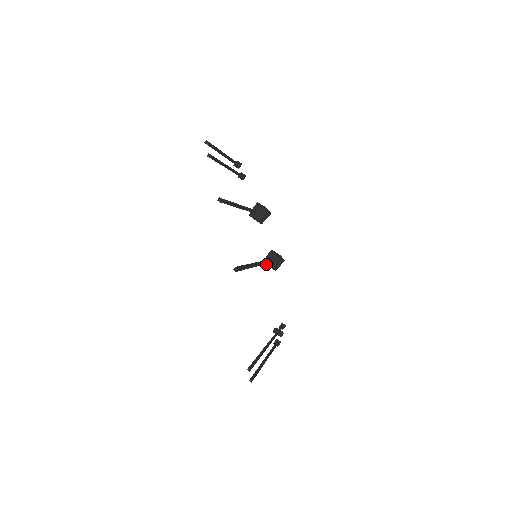
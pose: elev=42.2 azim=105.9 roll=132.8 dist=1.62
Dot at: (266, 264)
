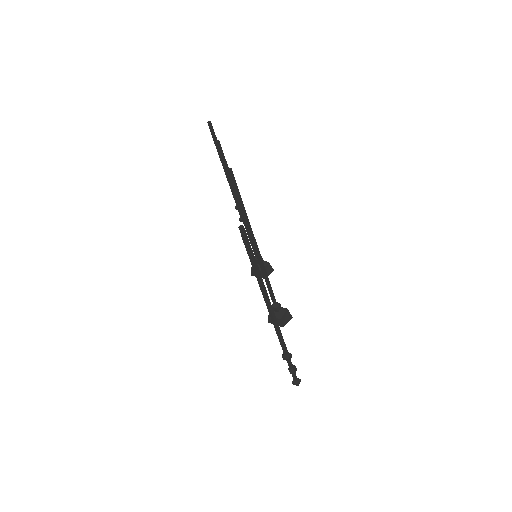
Dot at: occluded
